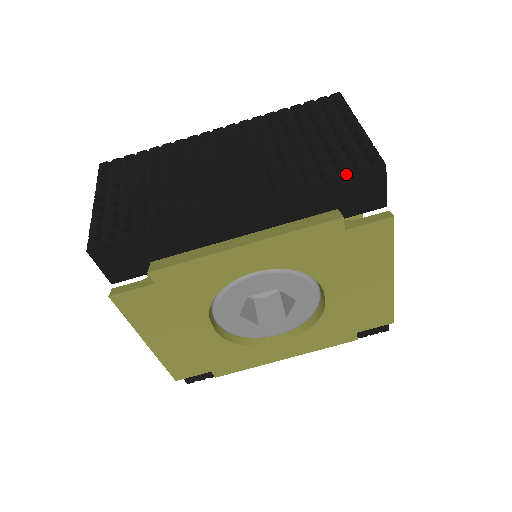
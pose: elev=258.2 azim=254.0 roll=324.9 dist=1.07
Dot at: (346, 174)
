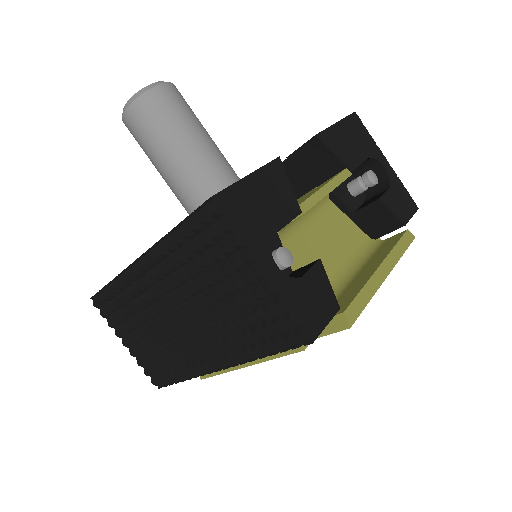
Dot at: (282, 347)
